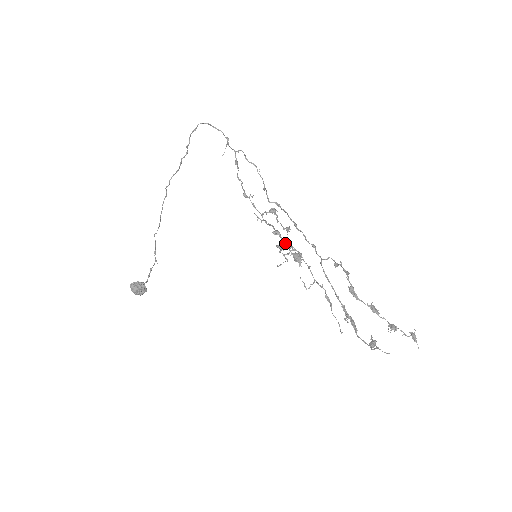
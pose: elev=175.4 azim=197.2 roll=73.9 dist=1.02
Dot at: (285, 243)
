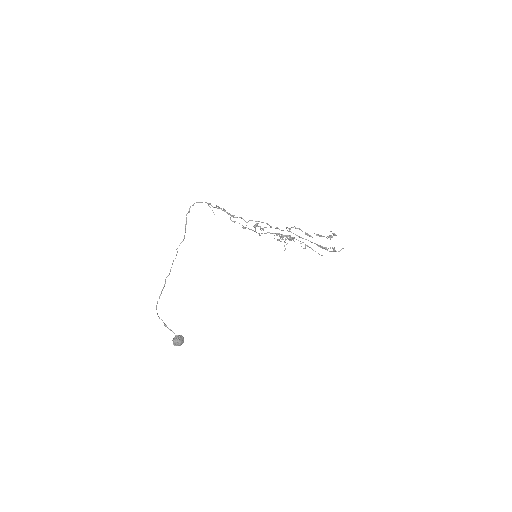
Dot at: (284, 236)
